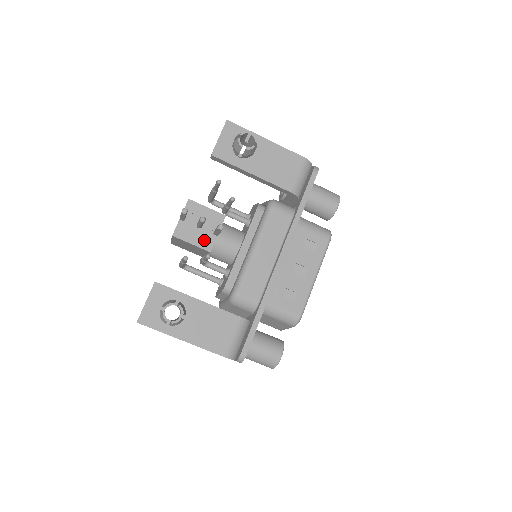
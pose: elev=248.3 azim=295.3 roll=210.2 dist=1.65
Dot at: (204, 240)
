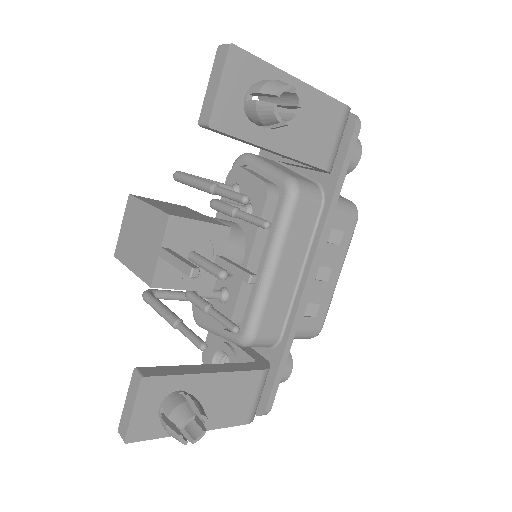
Dot at: (202, 277)
